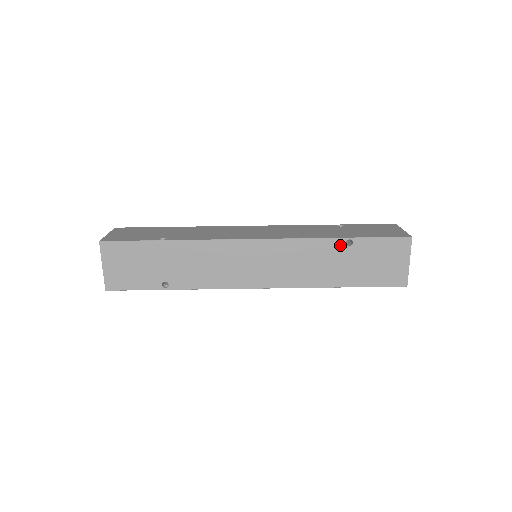
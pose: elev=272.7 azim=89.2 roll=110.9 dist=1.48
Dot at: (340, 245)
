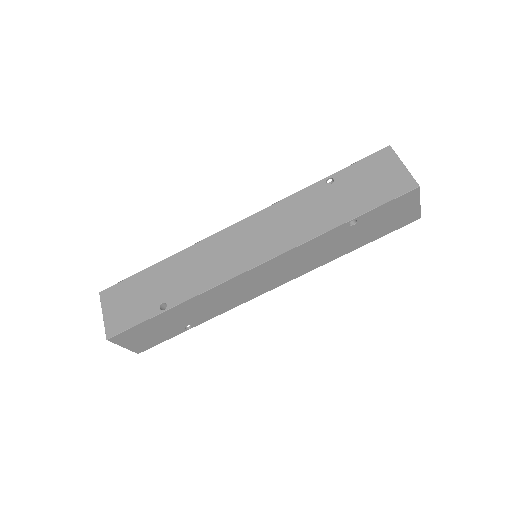
Dot at: (344, 229)
